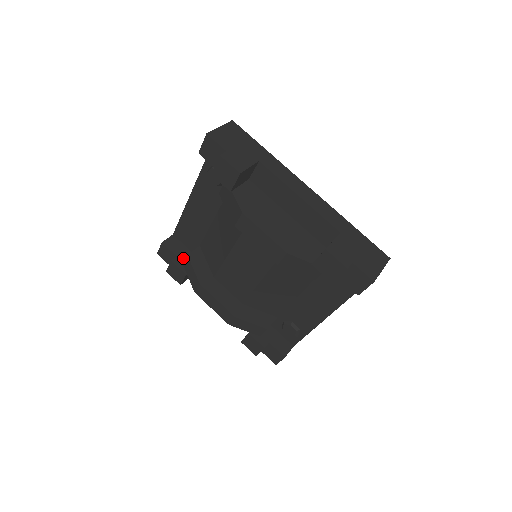
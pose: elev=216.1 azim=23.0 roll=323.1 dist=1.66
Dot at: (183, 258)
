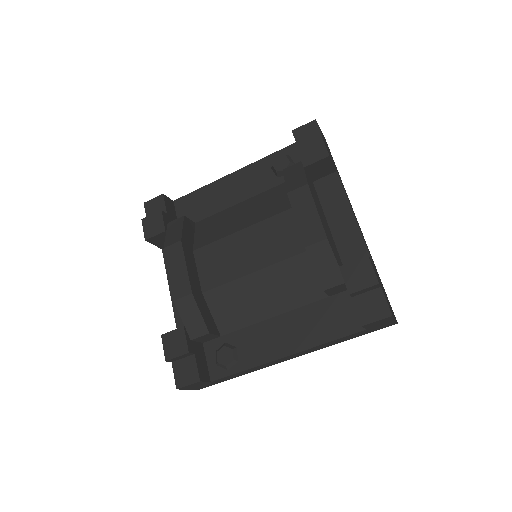
Dot at: (170, 220)
